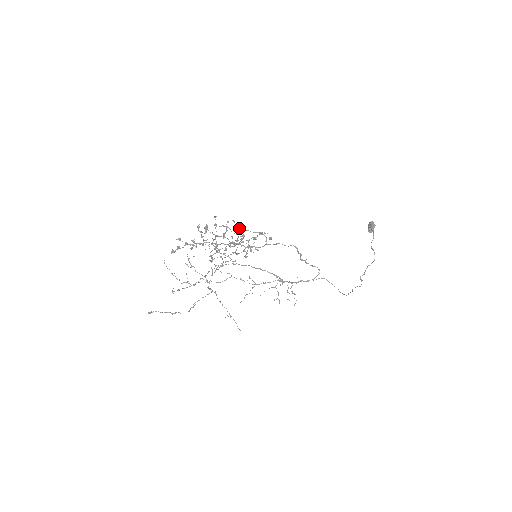
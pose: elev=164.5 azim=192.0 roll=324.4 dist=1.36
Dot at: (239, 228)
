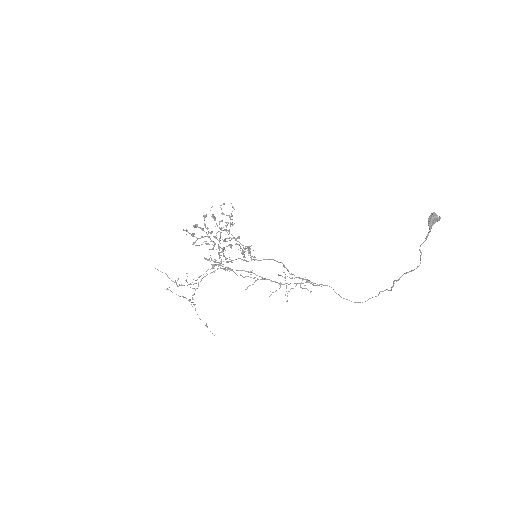
Dot at: occluded
